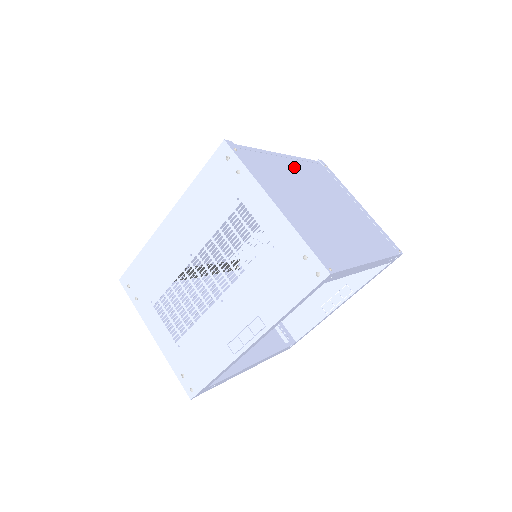
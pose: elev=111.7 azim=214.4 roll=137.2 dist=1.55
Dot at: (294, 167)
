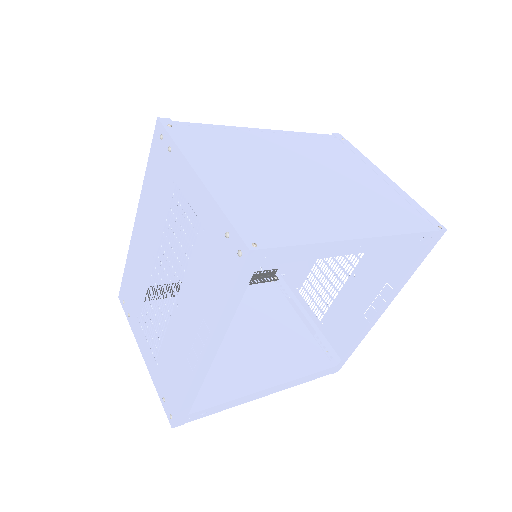
Dot at: (274, 140)
